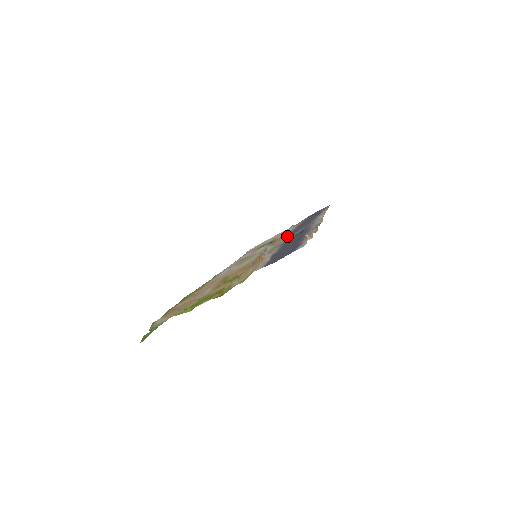
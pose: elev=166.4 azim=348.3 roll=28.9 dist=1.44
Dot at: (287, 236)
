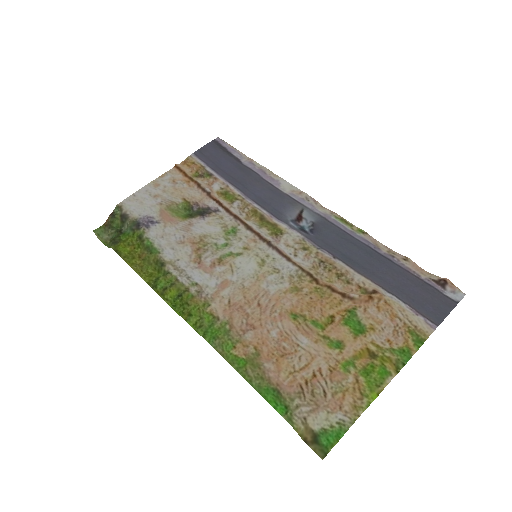
Dot at: (272, 220)
